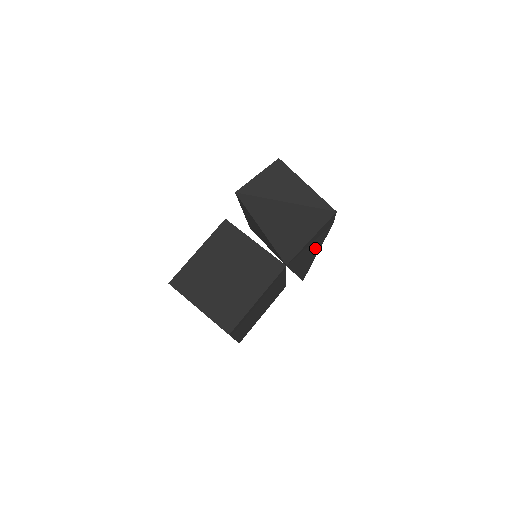
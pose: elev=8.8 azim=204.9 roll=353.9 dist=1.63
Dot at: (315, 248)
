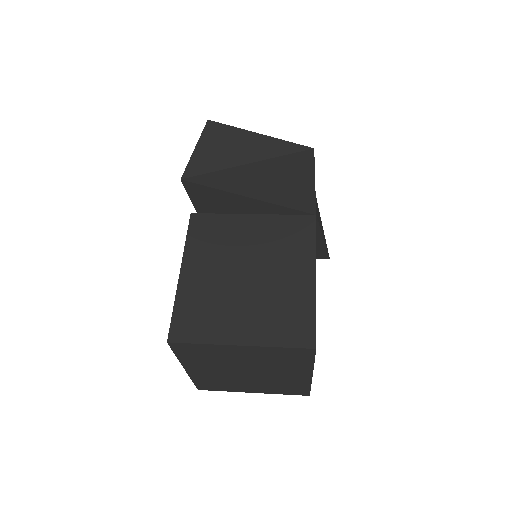
Dot at: occluded
